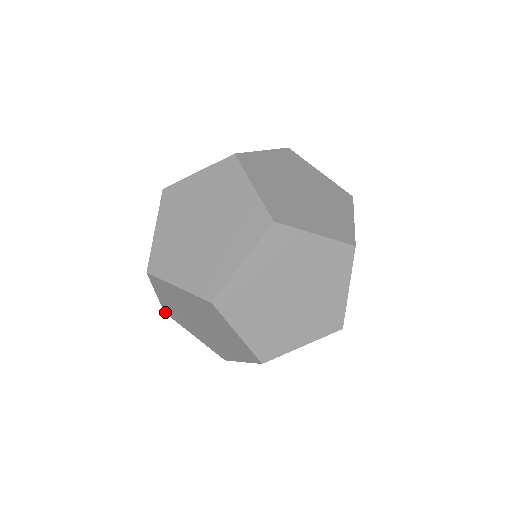
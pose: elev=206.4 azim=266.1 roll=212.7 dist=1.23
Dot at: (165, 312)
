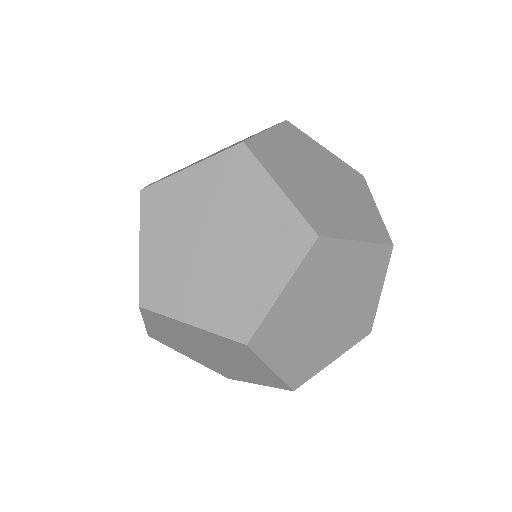
Dot at: occluded
